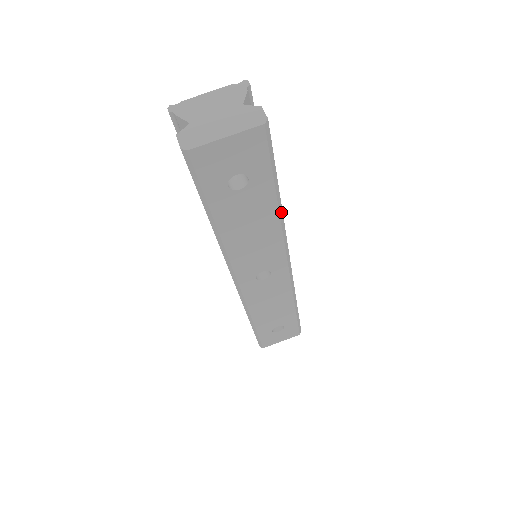
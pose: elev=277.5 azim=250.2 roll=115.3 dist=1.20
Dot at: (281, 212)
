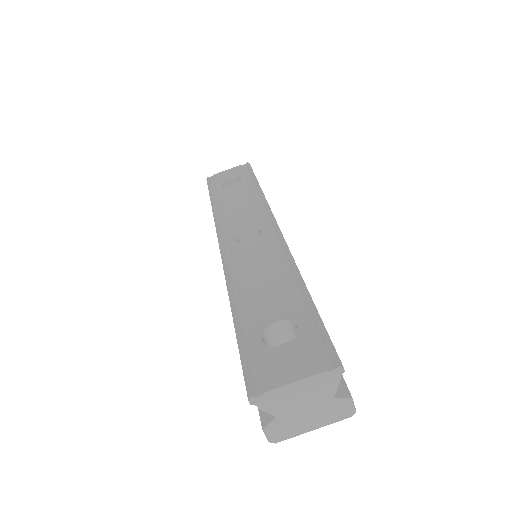
Dot at: occluded
